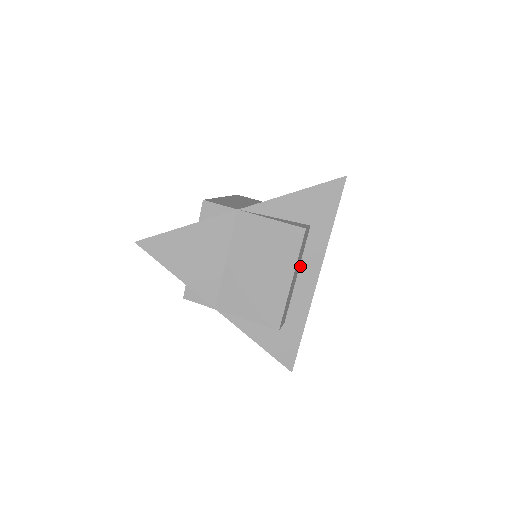
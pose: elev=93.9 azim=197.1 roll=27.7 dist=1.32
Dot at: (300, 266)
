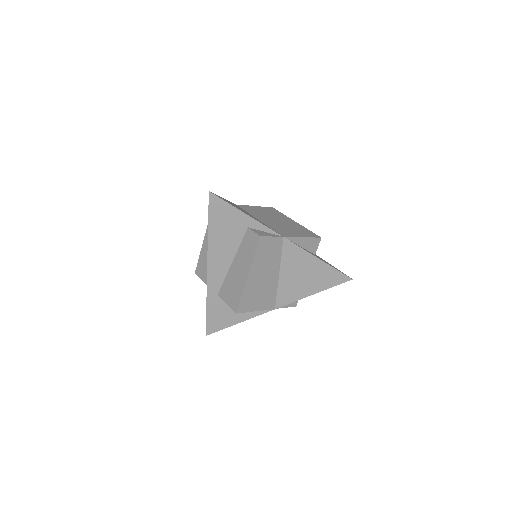
Dot at: occluded
